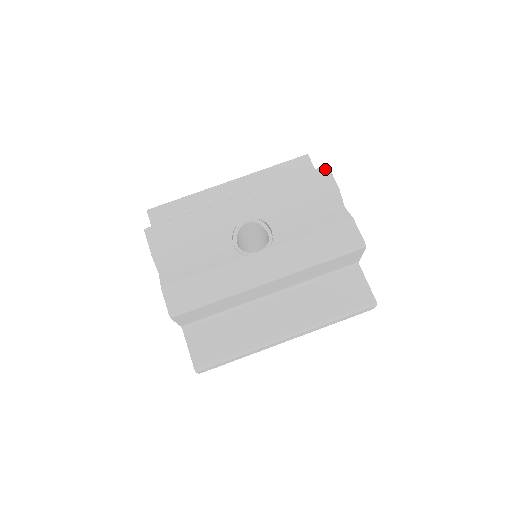
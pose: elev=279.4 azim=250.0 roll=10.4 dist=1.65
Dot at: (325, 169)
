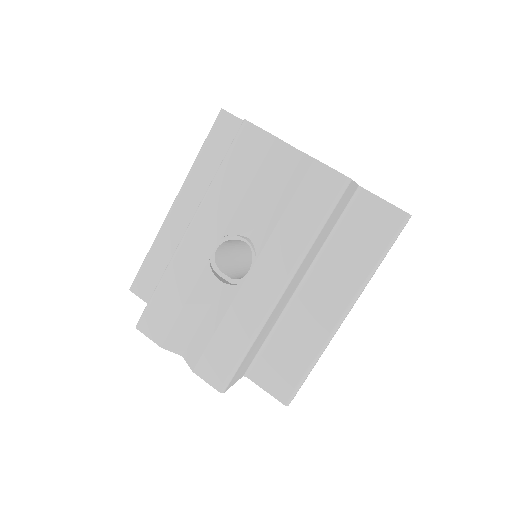
Dot at: (245, 127)
